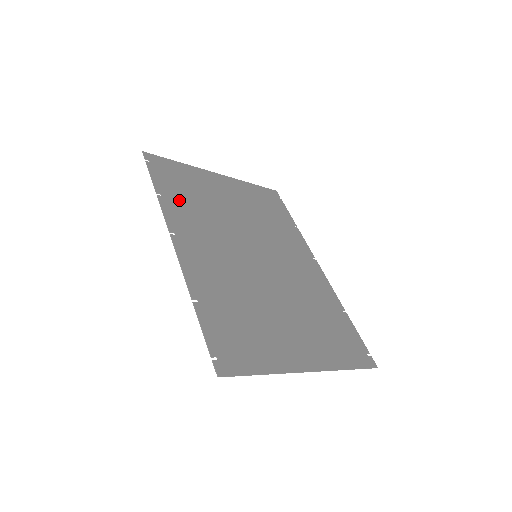
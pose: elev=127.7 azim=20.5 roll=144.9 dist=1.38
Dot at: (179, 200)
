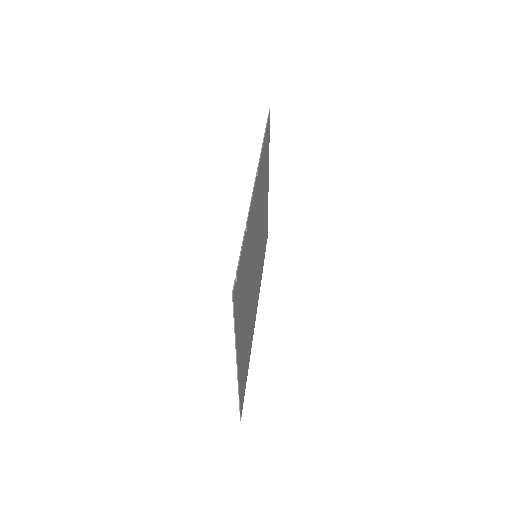
Dot at: (263, 163)
